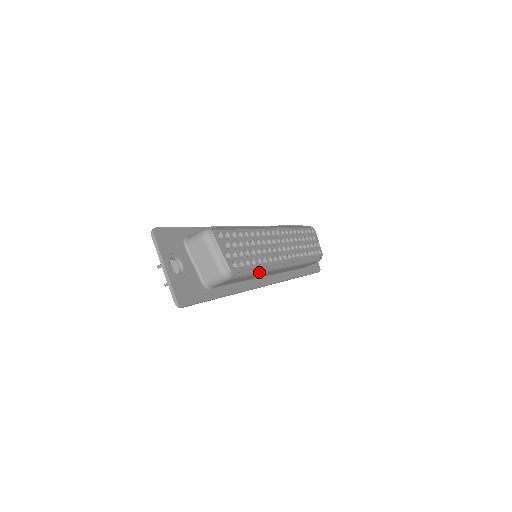
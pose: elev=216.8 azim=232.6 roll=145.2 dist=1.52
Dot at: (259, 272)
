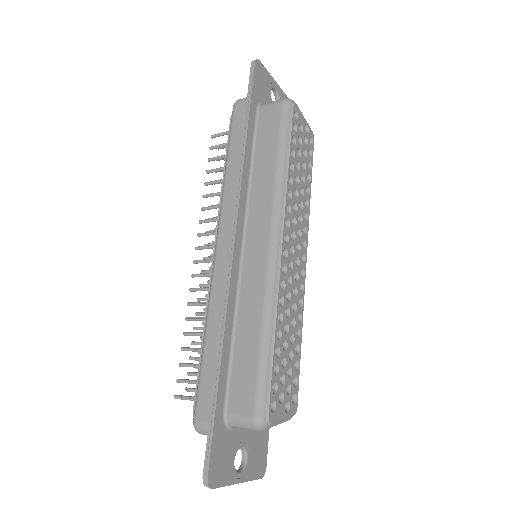
Dot at: occluded
